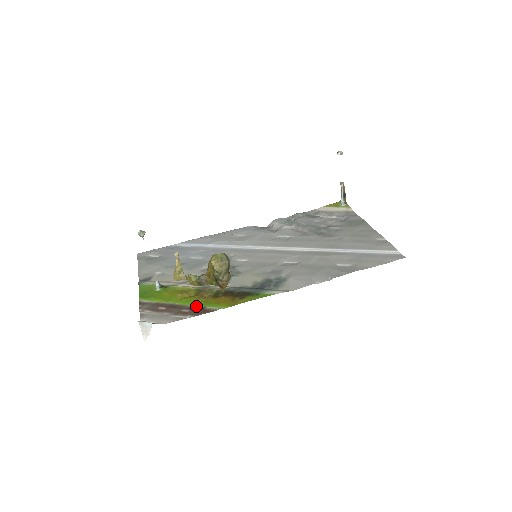
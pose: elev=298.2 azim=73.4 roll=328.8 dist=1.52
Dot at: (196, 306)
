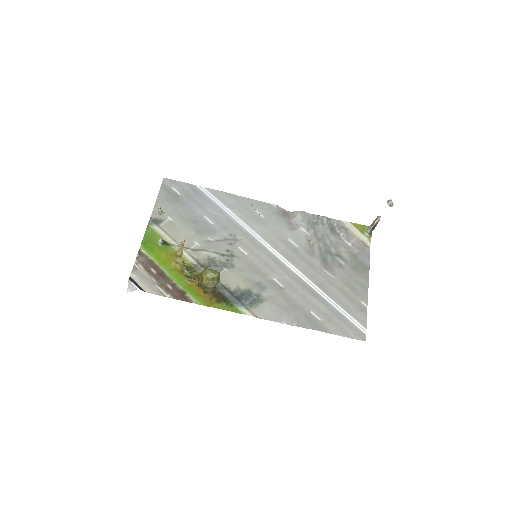
Dot at: (180, 286)
